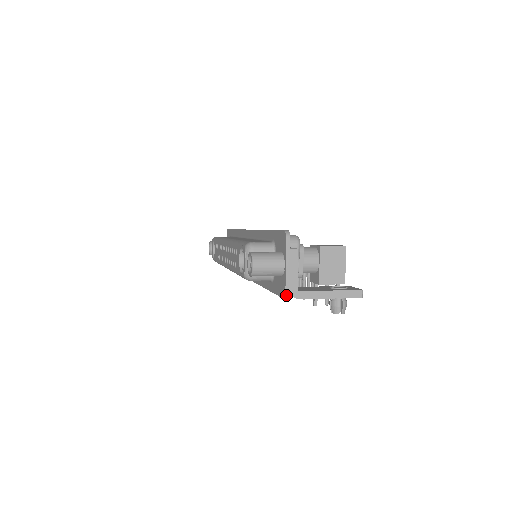
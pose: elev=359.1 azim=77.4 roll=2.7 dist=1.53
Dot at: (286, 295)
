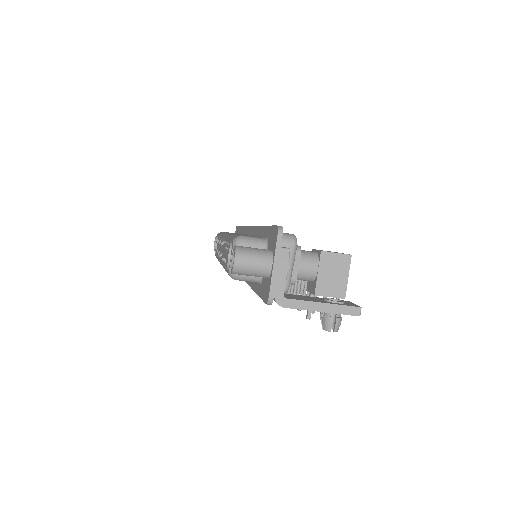
Dot at: (269, 300)
